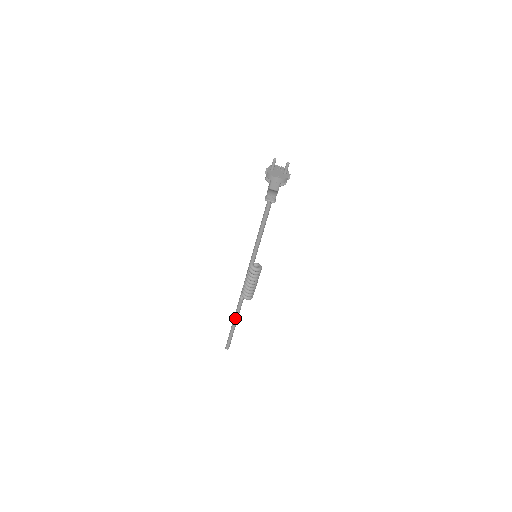
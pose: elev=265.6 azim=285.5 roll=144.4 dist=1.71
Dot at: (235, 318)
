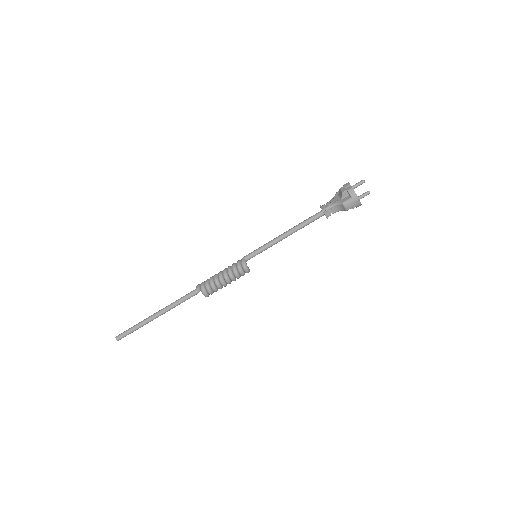
Dot at: (168, 309)
